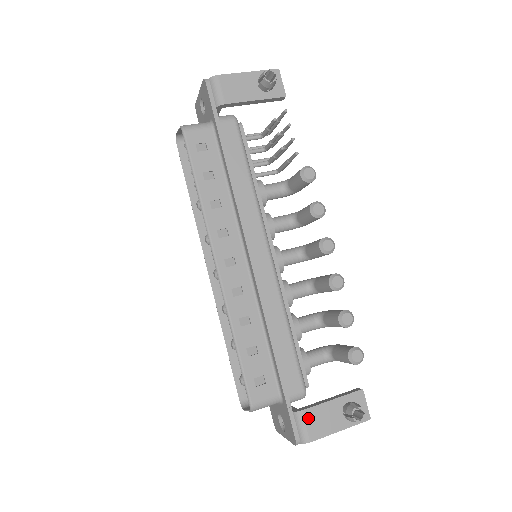
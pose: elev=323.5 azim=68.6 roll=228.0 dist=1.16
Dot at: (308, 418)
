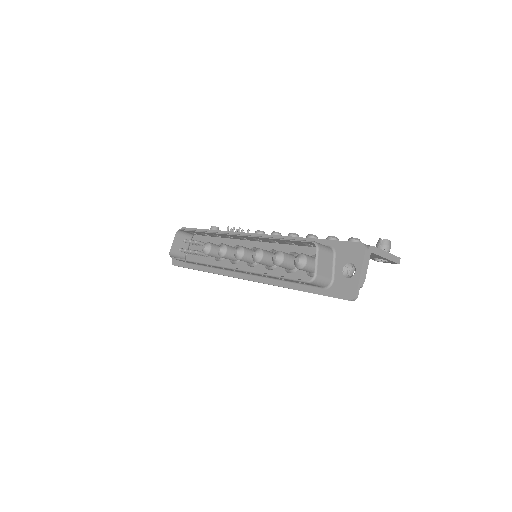
Dot at: occluded
